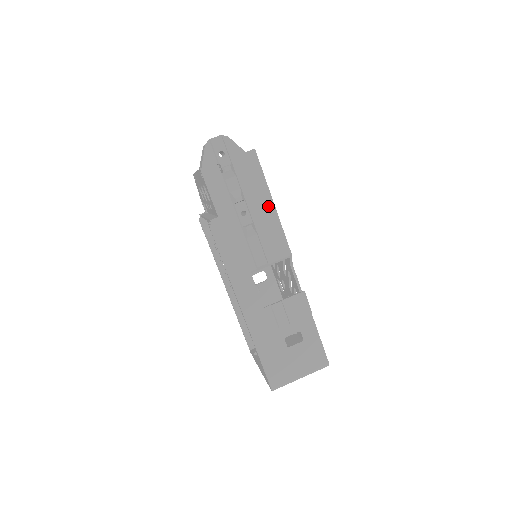
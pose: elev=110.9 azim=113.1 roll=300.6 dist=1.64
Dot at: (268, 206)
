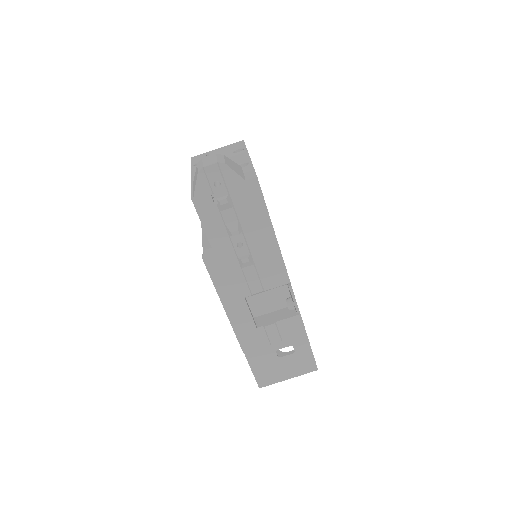
Dot at: (268, 237)
